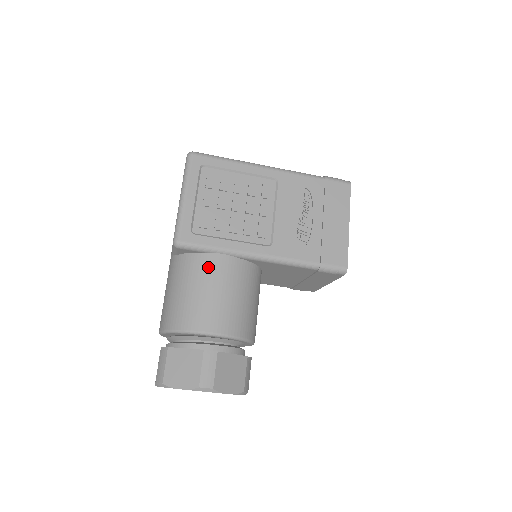
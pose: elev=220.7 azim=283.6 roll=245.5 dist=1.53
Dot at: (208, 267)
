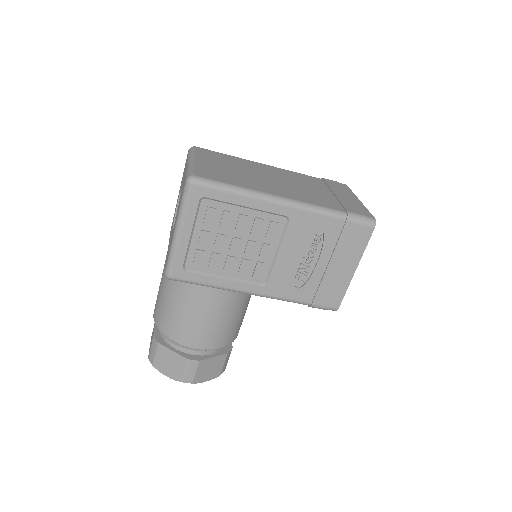
Dot at: (198, 297)
